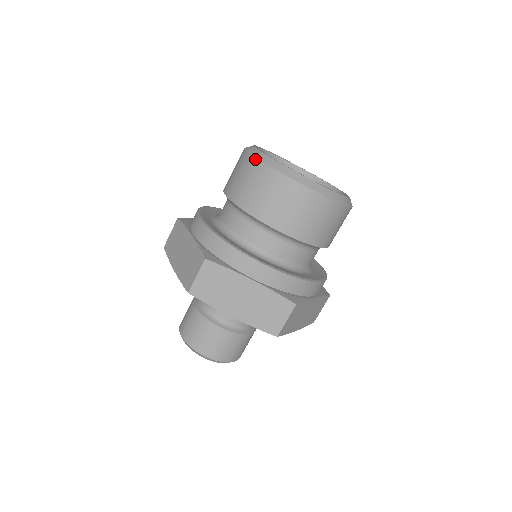
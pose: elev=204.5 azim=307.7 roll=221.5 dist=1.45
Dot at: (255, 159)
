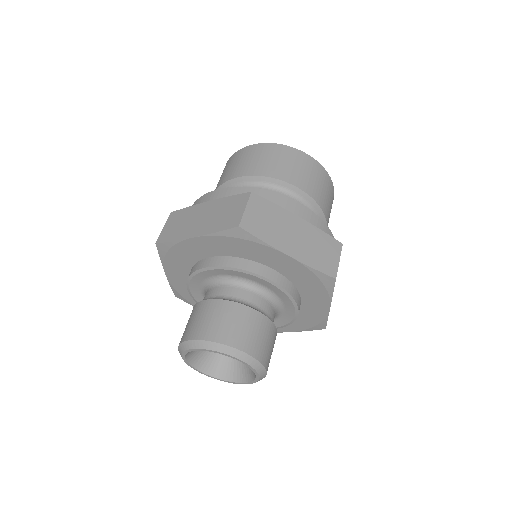
Dot at: (258, 144)
